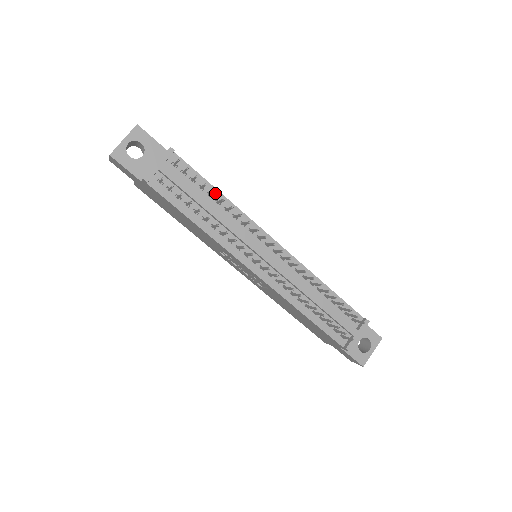
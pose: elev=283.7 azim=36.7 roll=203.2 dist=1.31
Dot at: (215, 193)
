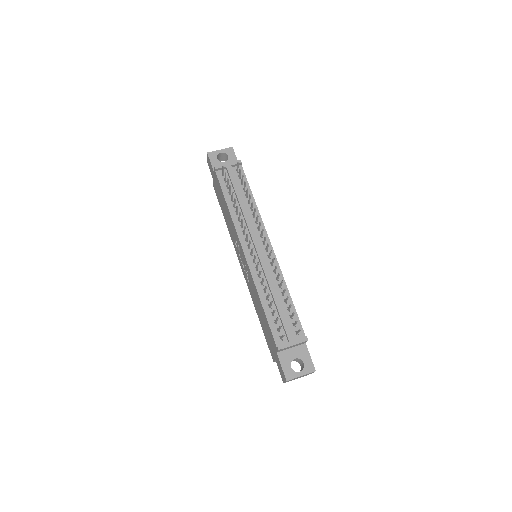
Dot at: (251, 197)
